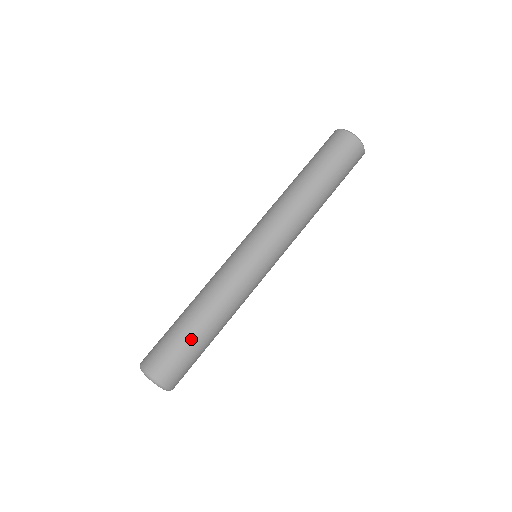
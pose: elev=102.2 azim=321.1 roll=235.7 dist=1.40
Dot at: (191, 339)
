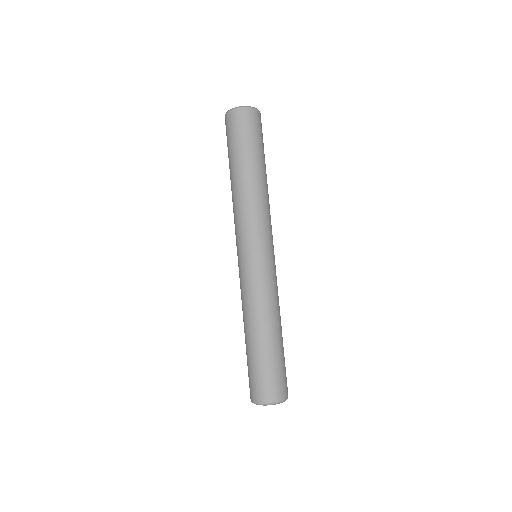
Dot at: (272, 353)
